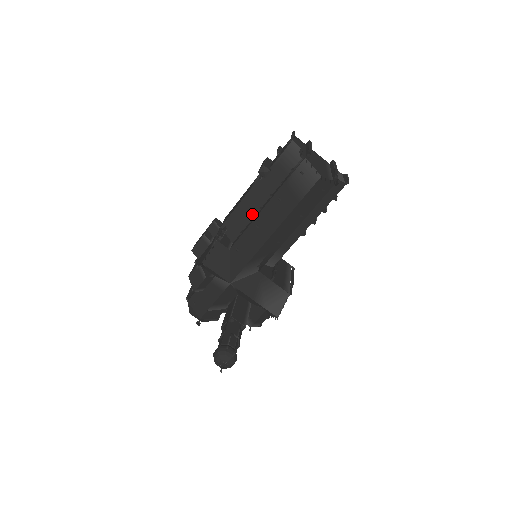
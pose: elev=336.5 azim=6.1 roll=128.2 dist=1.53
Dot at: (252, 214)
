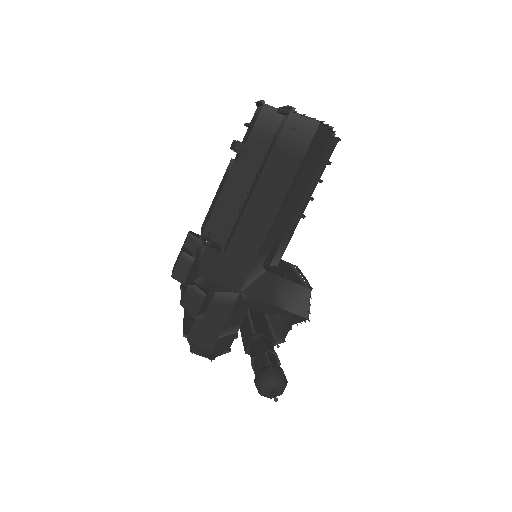
Dot at: (239, 204)
